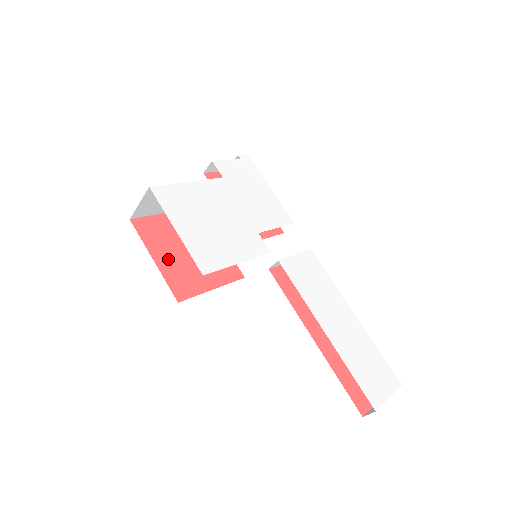
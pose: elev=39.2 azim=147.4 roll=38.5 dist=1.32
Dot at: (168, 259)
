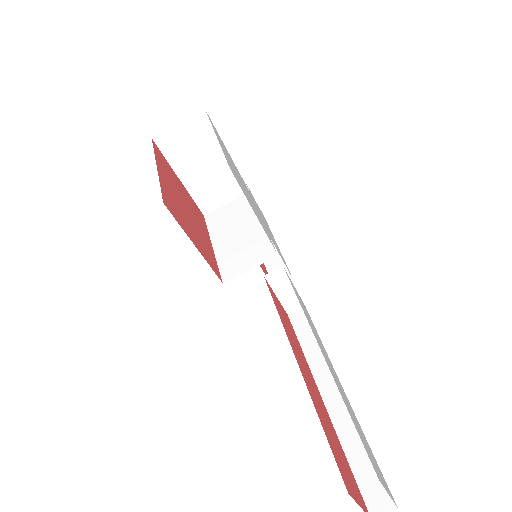
Dot at: (168, 185)
